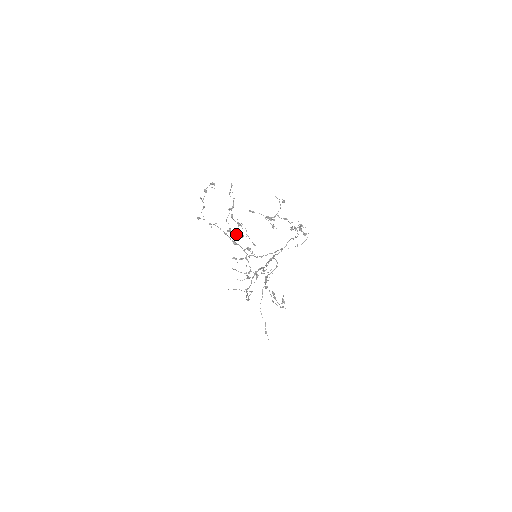
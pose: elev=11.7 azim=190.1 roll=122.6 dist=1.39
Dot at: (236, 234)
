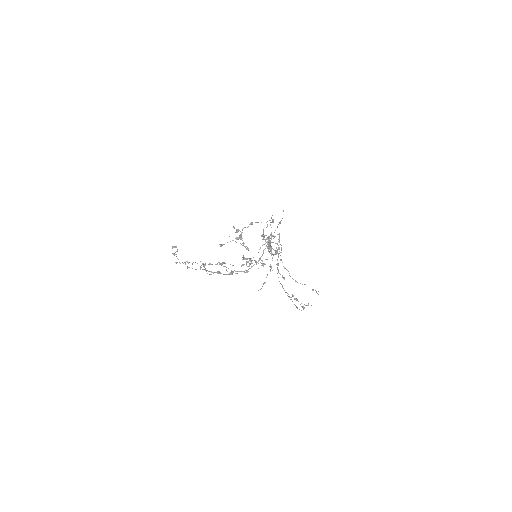
Dot at: (226, 269)
